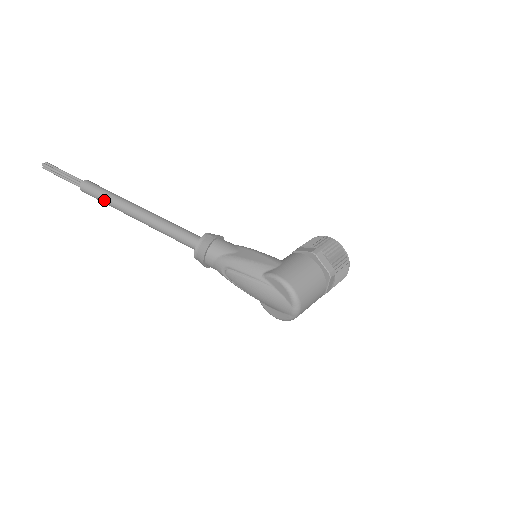
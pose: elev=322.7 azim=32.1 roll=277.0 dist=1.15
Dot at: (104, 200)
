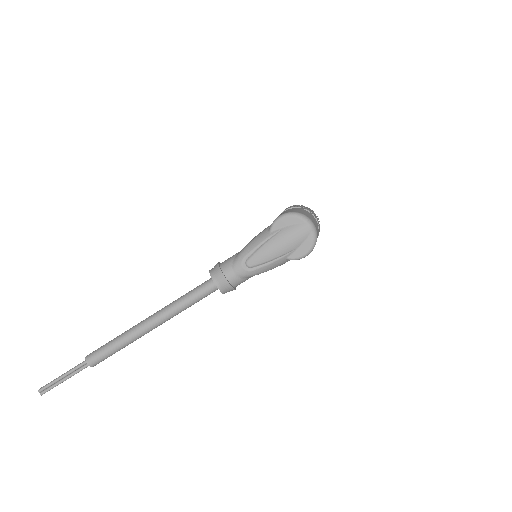
Dot at: (115, 345)
